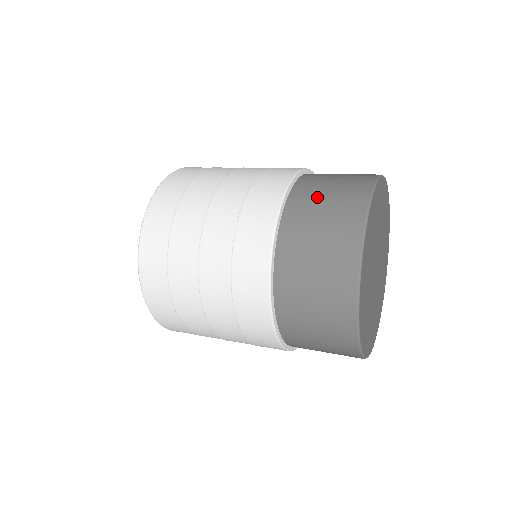
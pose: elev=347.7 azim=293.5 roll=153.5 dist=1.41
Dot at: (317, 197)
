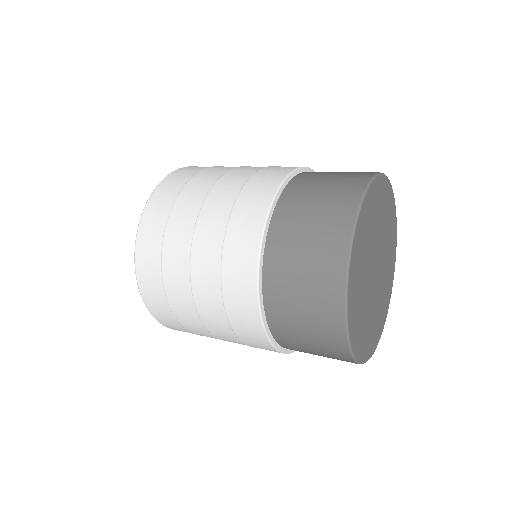
Dot at: (291, 286)
